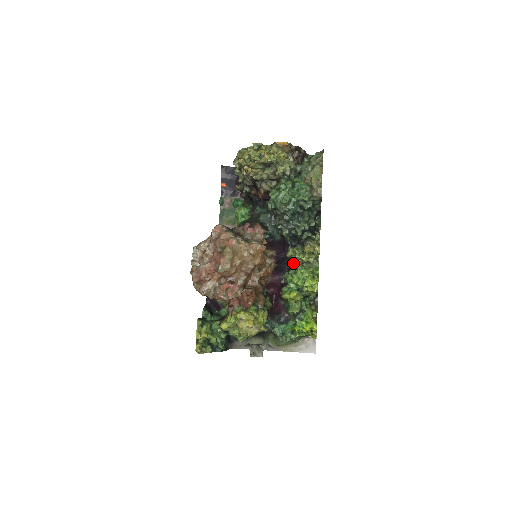
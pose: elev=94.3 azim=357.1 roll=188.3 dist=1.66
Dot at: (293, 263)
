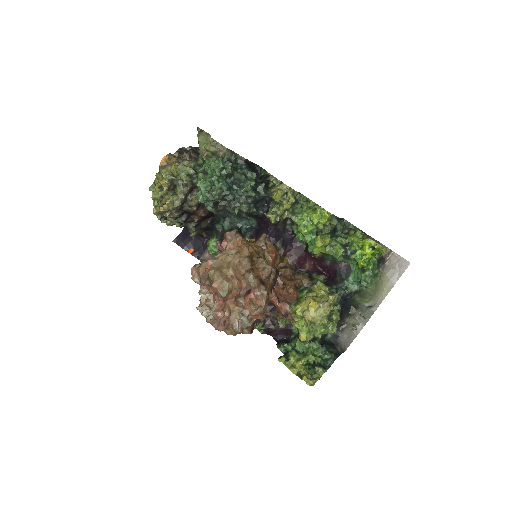
Dot at: (288, 223)
